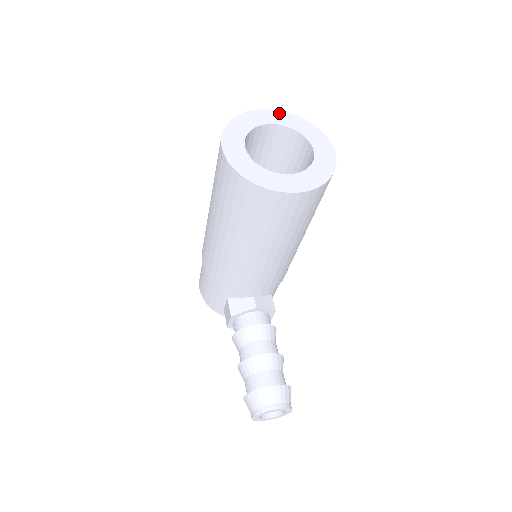
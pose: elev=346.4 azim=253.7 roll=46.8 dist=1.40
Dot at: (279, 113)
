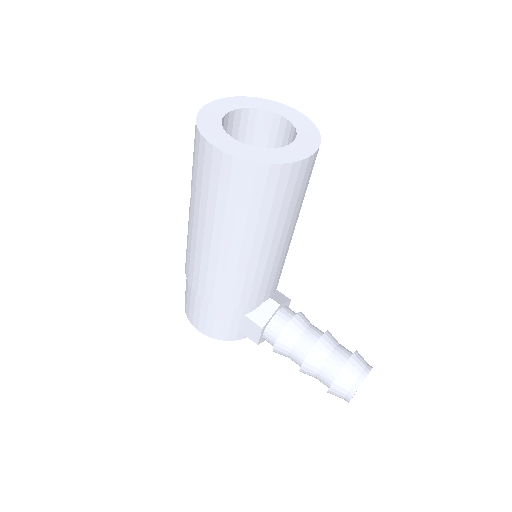
Dot at: (225, 100)
